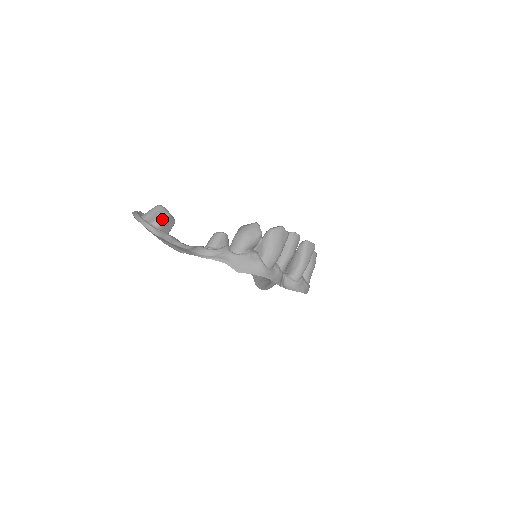
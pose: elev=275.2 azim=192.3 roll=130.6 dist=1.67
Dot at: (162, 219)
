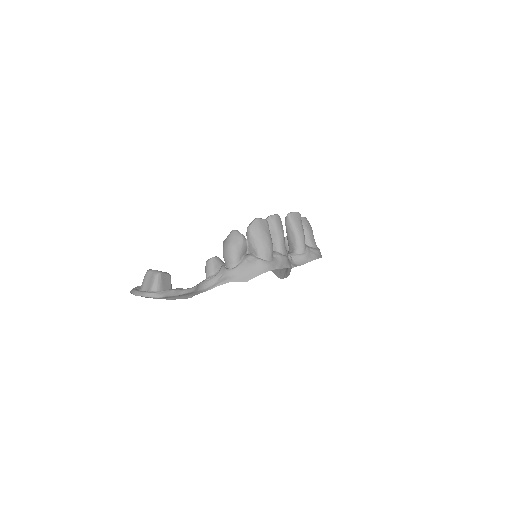
Dot at: (157, 281)
